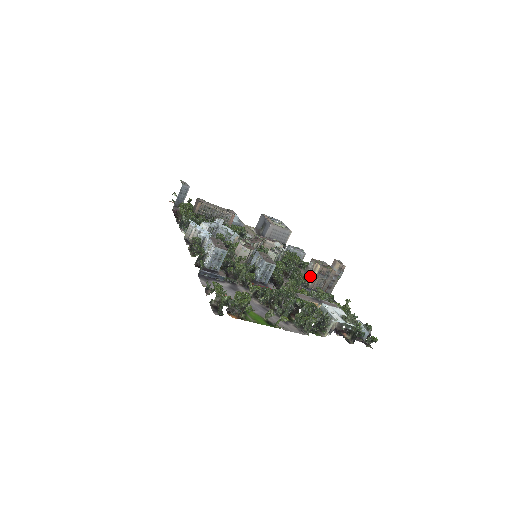
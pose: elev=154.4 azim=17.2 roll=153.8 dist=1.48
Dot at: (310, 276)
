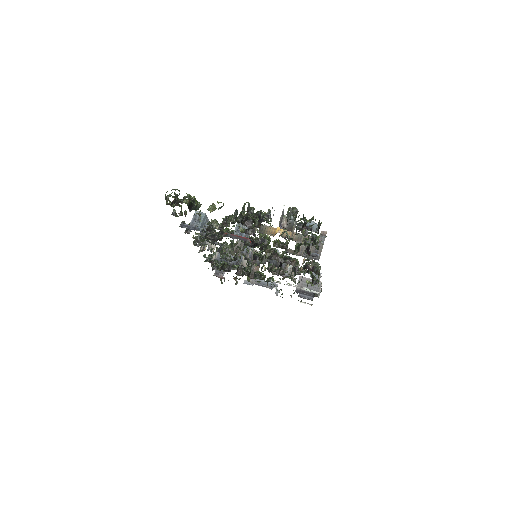
Dot at: occluded
